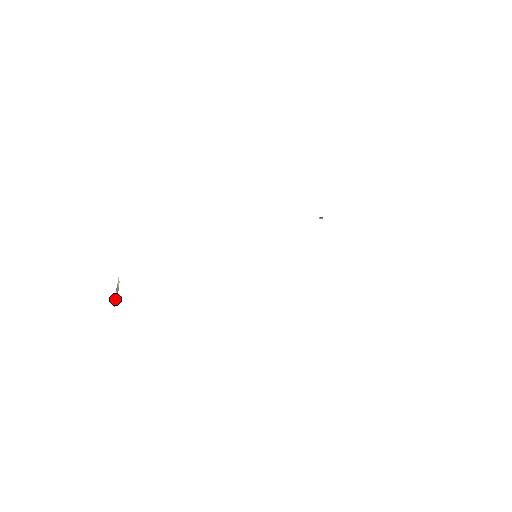
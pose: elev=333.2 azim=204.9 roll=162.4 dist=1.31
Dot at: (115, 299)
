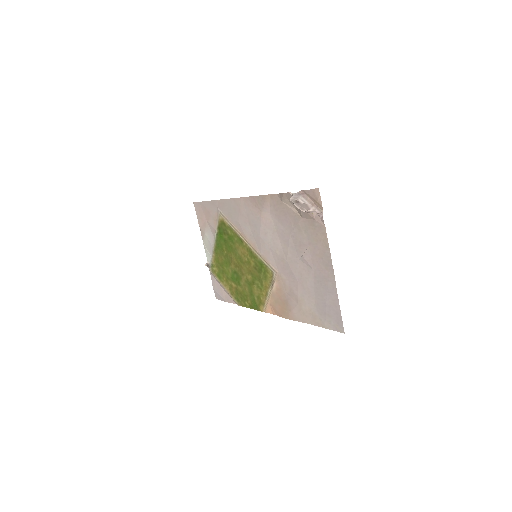
Dot at: (308, 209)
